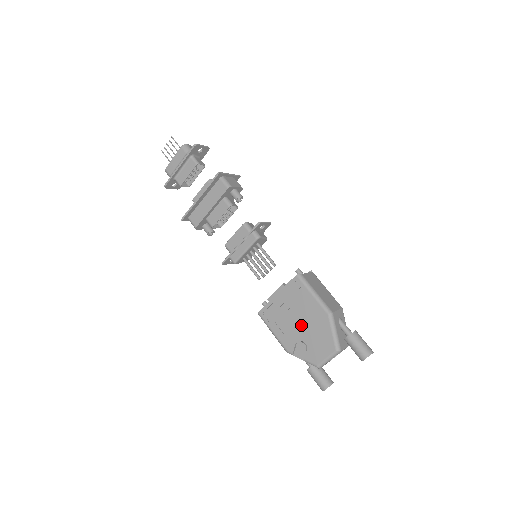
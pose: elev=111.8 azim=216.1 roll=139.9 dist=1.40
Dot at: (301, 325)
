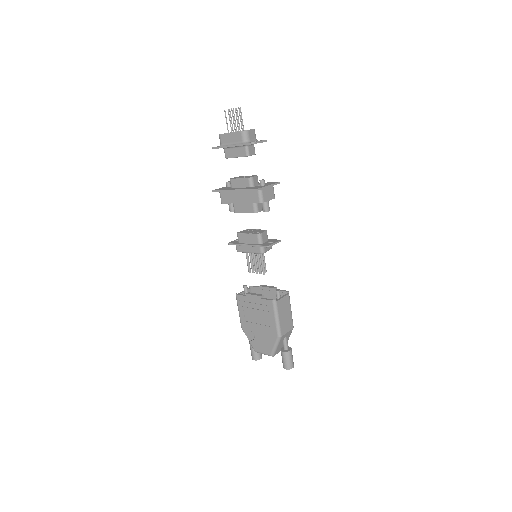
Dot at: (258, 326)
